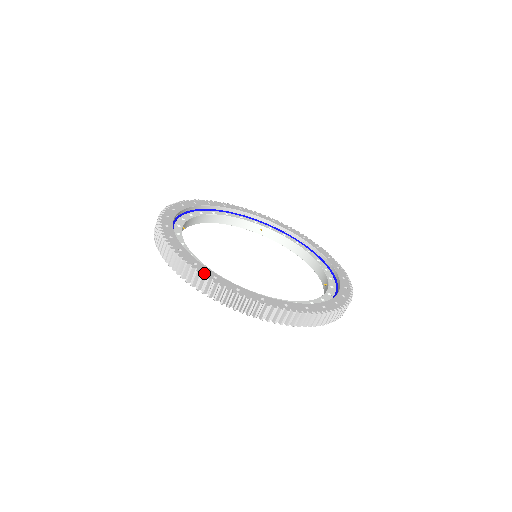
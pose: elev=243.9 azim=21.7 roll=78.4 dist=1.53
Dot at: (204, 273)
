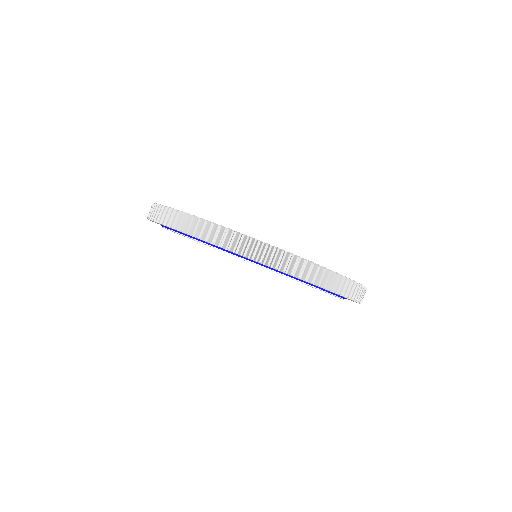
Dot at: occluded
